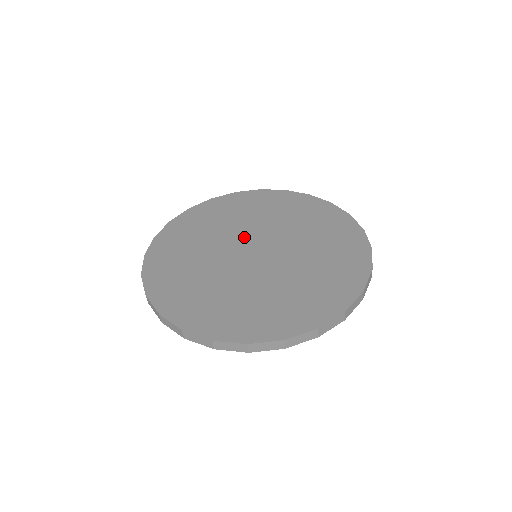
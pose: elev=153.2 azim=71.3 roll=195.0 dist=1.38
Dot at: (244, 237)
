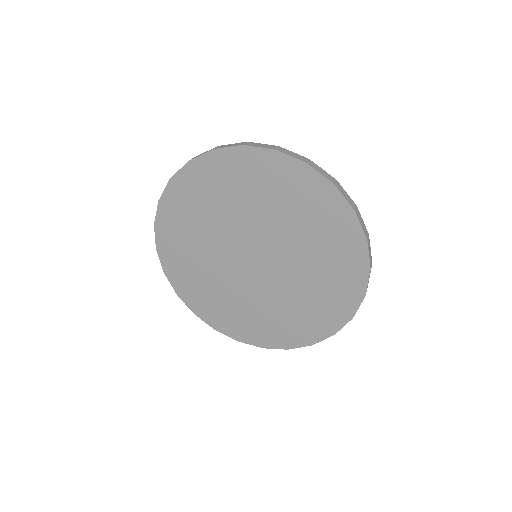
Dot at: (245, 235)
